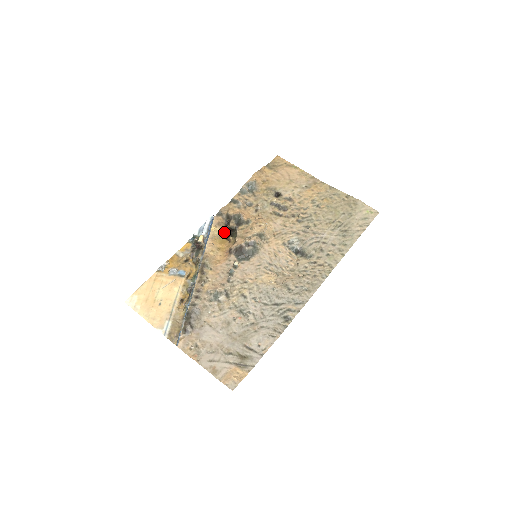
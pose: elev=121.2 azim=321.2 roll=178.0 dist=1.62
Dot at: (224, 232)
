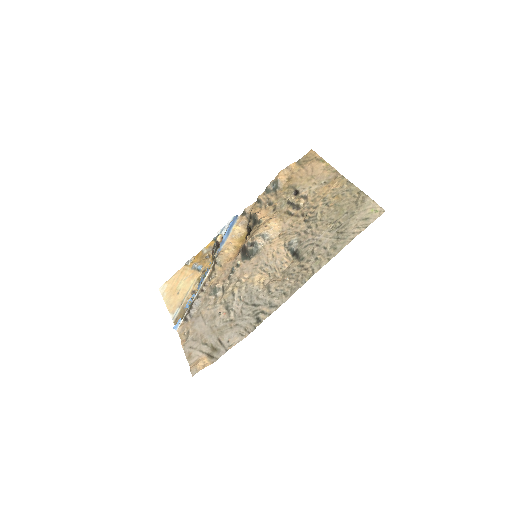
Dot at: (246, 231)
